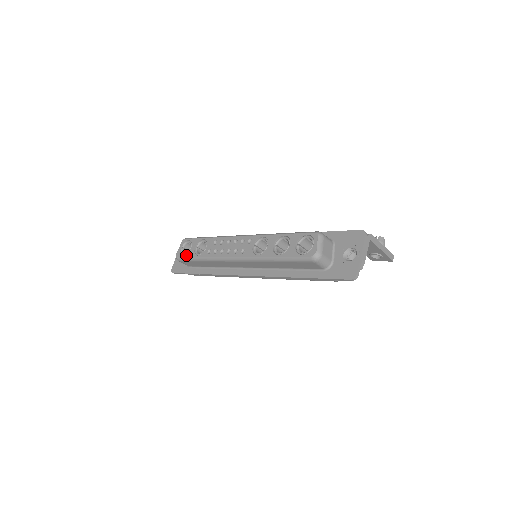
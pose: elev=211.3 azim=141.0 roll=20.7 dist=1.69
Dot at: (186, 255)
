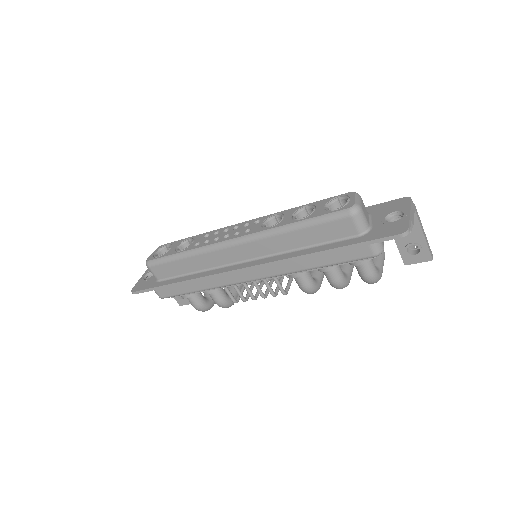
Dot at: (162, 255)
